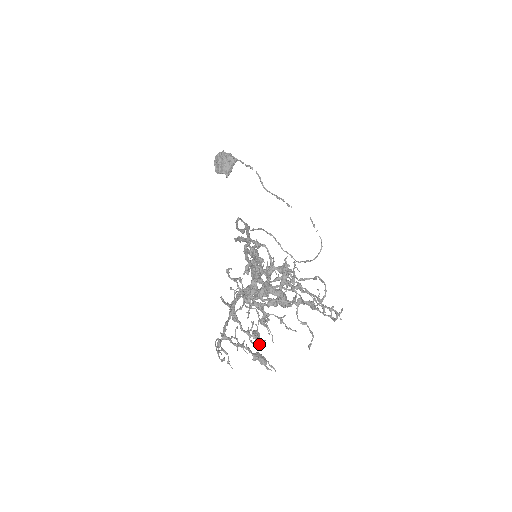
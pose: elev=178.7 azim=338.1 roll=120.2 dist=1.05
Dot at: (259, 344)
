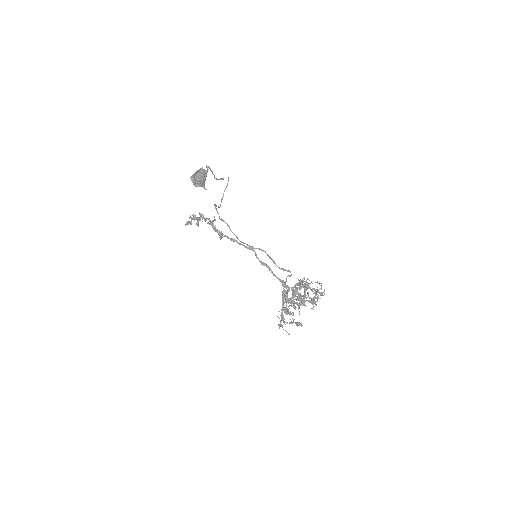
Dot at: occluded
